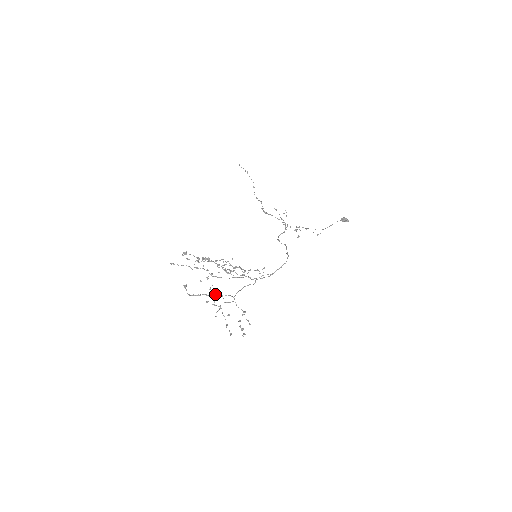
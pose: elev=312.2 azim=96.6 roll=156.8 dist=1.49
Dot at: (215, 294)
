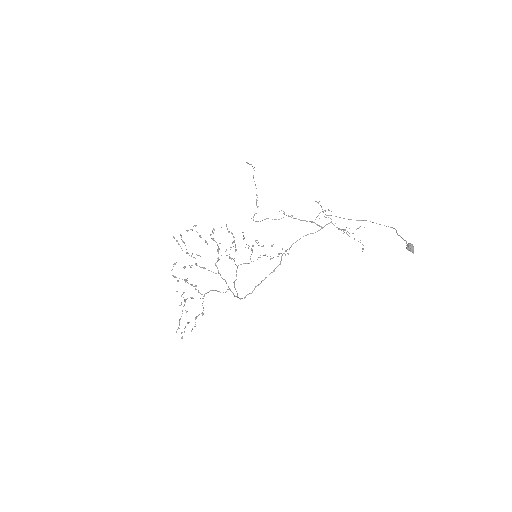
Dot at: occluded
